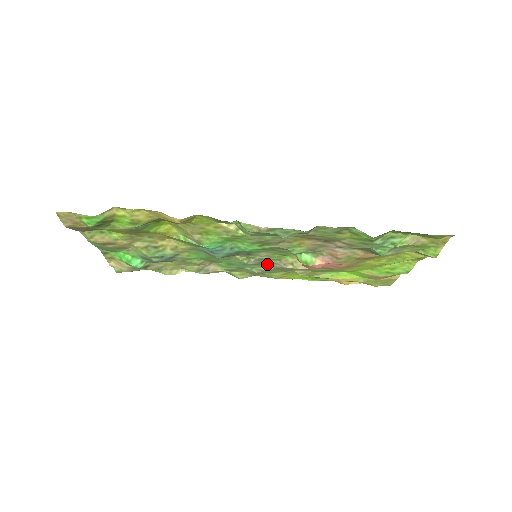
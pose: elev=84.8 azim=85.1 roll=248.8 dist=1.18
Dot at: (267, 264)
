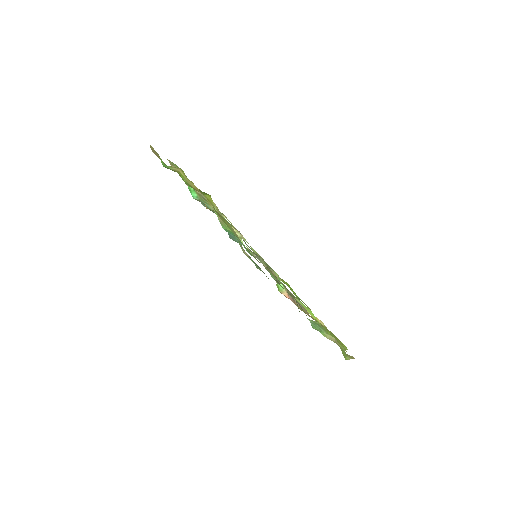
Dot at: occluded
